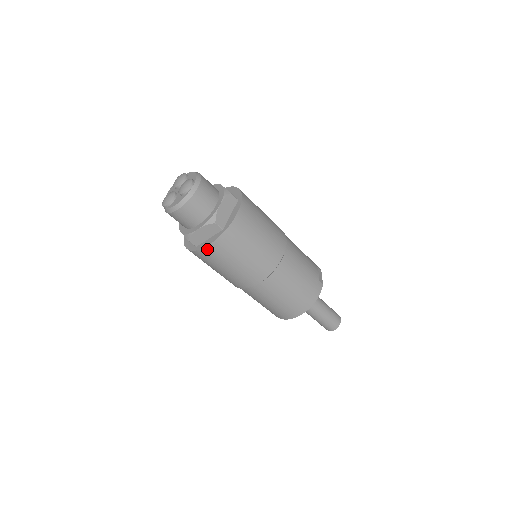
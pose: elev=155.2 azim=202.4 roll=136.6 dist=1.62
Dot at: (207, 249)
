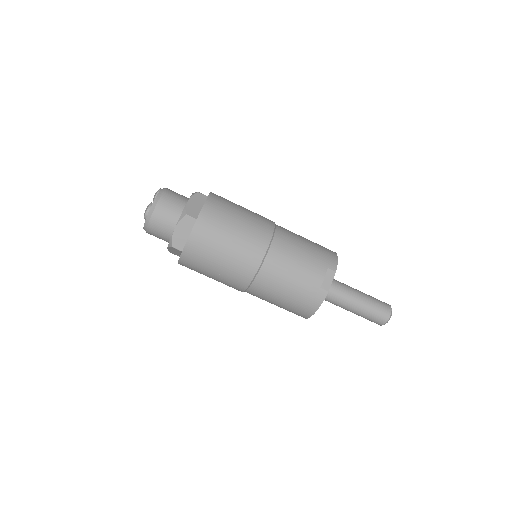
Dot at: occluded
